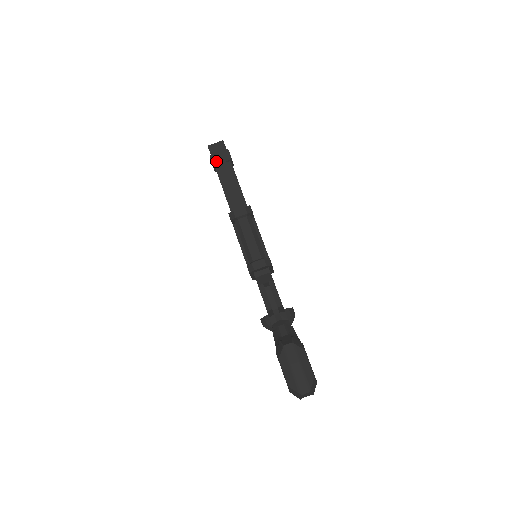
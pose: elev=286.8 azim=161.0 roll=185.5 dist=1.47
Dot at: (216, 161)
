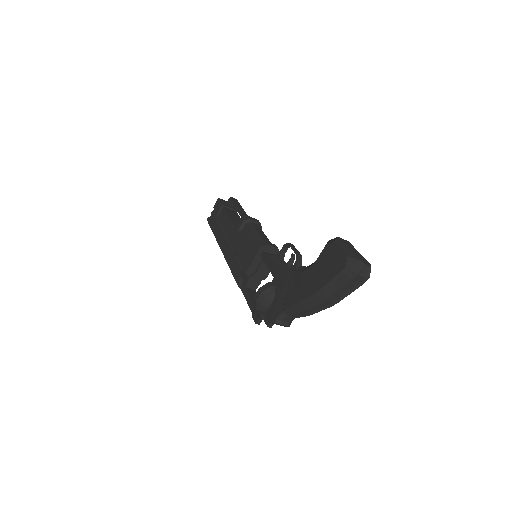
Dot at: (226, 205)
